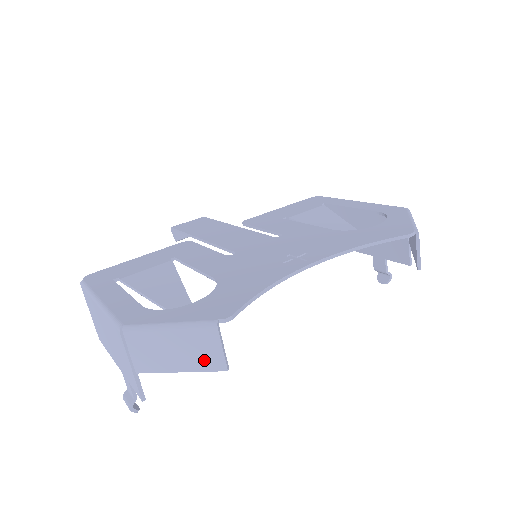
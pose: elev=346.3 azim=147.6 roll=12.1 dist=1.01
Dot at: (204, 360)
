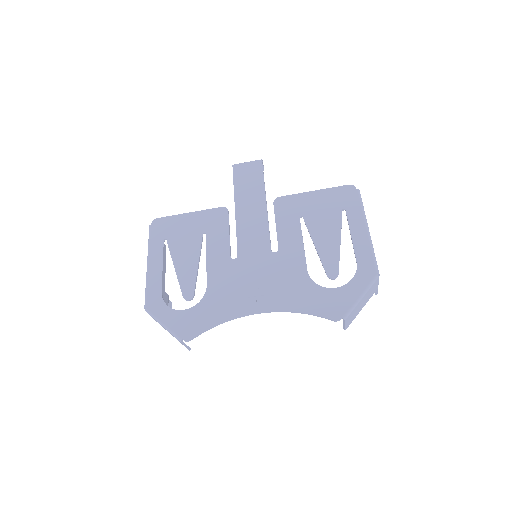
Dot at: occluded
